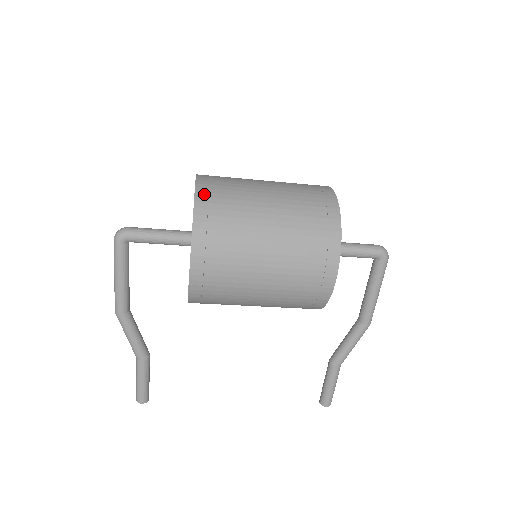
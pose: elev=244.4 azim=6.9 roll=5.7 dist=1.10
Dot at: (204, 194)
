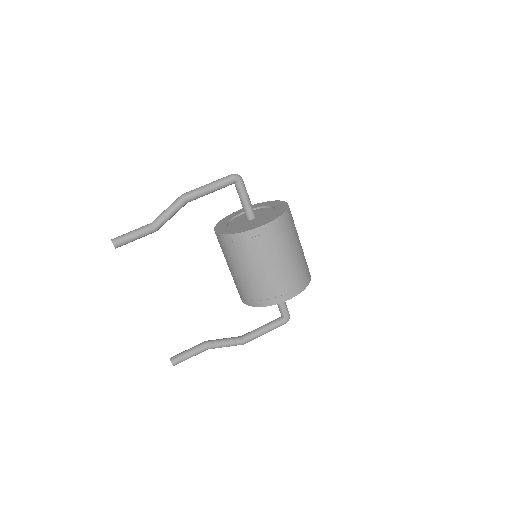
Dot at: (290, 211)
